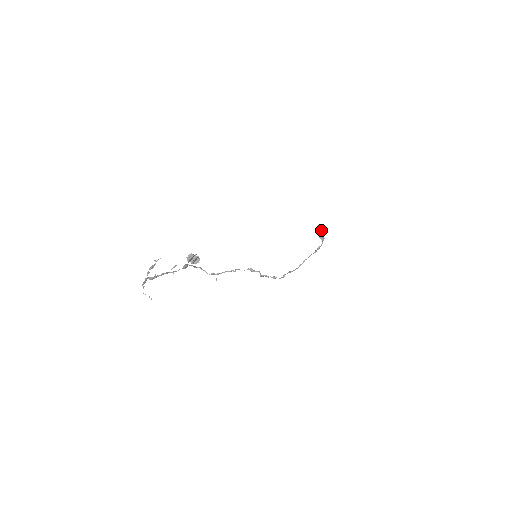
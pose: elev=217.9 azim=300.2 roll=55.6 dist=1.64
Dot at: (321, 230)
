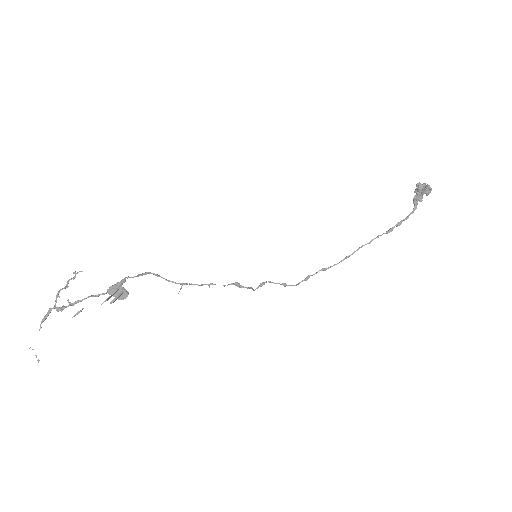
Dot at: (418, 189)
